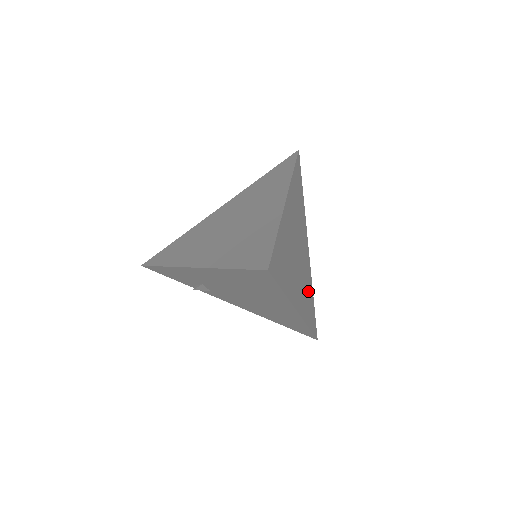
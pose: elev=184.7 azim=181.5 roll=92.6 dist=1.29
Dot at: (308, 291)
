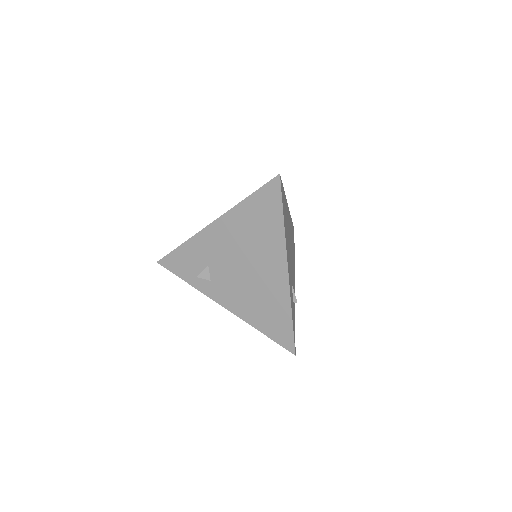
Dot at: (294, 293)
